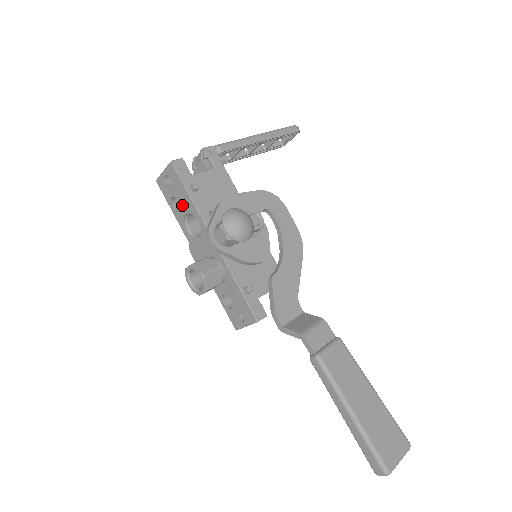
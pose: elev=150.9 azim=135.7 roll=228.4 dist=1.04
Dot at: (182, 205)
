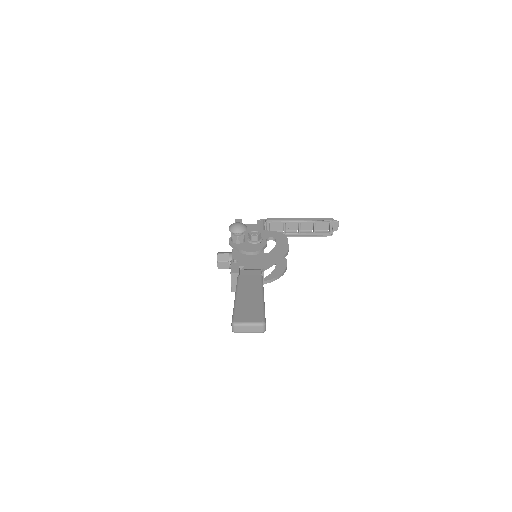
Dot at: occluded
